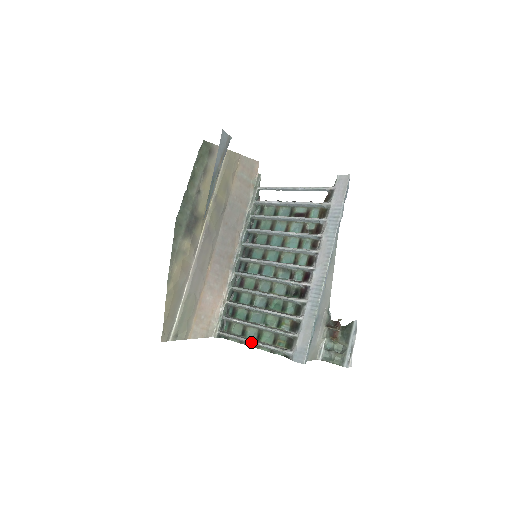
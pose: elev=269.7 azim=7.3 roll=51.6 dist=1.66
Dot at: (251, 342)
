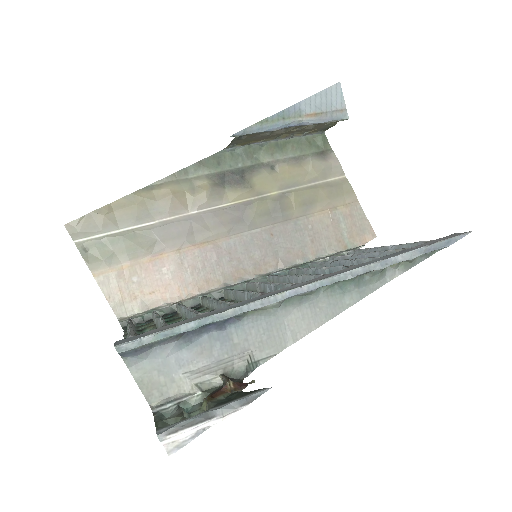
Dot at: (128, 326)
